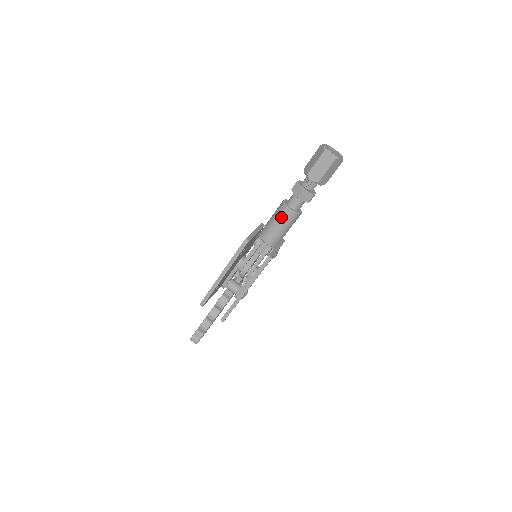
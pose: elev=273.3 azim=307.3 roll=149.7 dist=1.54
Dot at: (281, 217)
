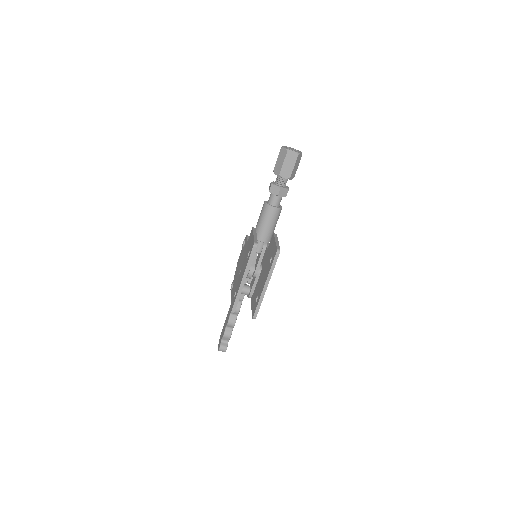
Dot at: (269, 216)
